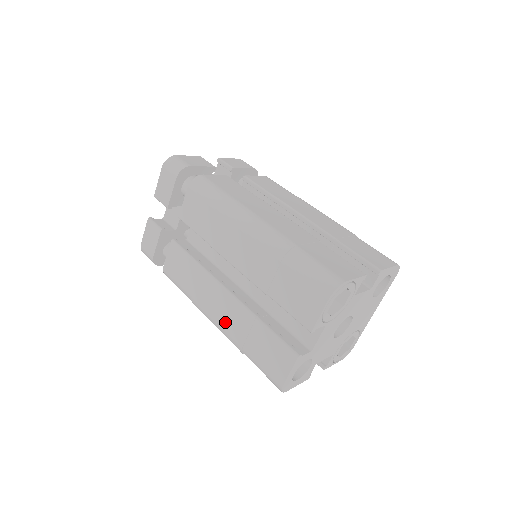
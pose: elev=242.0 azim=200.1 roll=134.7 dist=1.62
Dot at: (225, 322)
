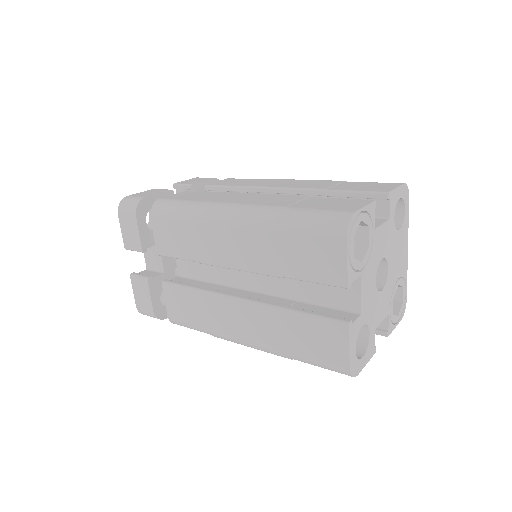
Dot at: (255, 335)
